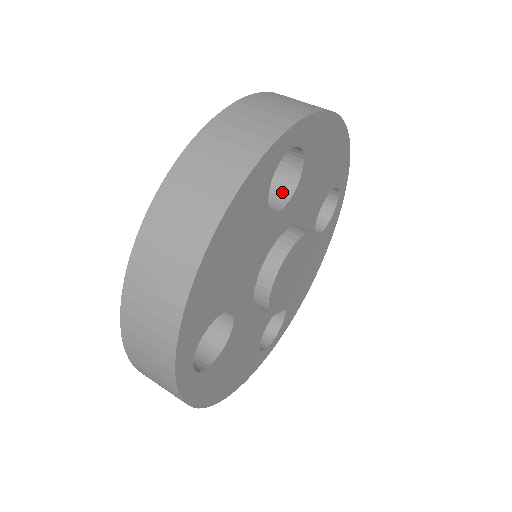
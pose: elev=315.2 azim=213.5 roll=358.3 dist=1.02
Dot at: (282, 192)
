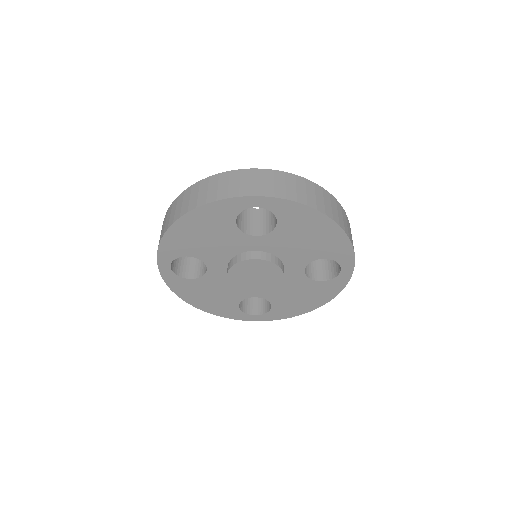
Dot at: (265, 229)
